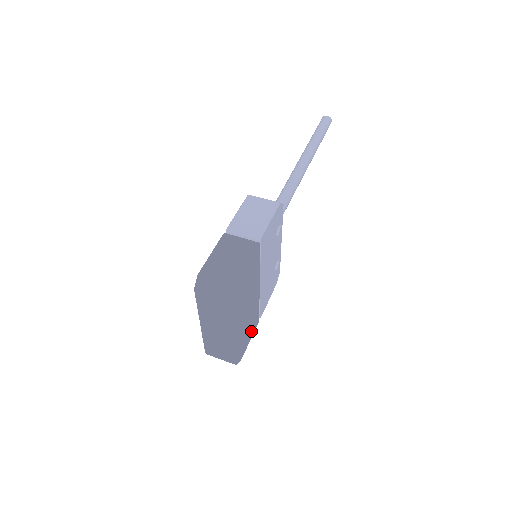
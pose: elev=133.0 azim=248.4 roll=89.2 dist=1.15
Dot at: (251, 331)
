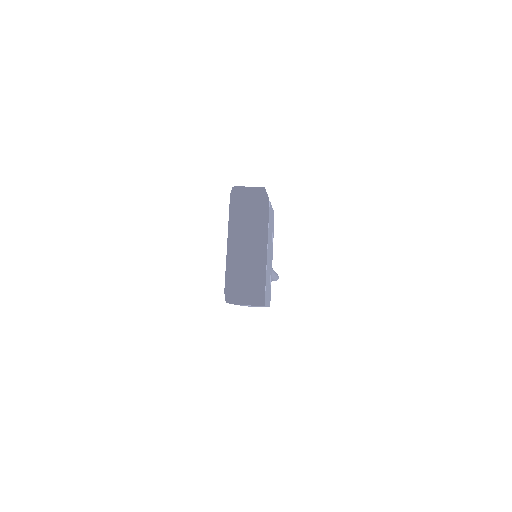
Dot at: (262, 294)
